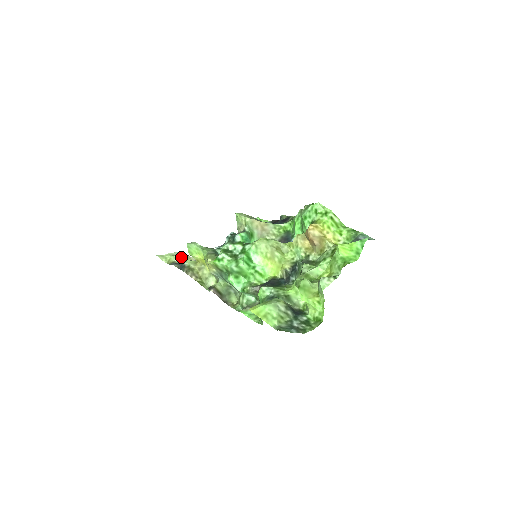
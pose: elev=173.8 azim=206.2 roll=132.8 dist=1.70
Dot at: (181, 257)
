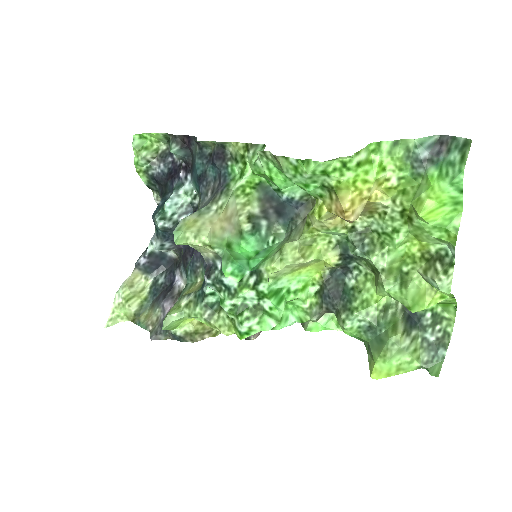
Dot at: (131, 296)
